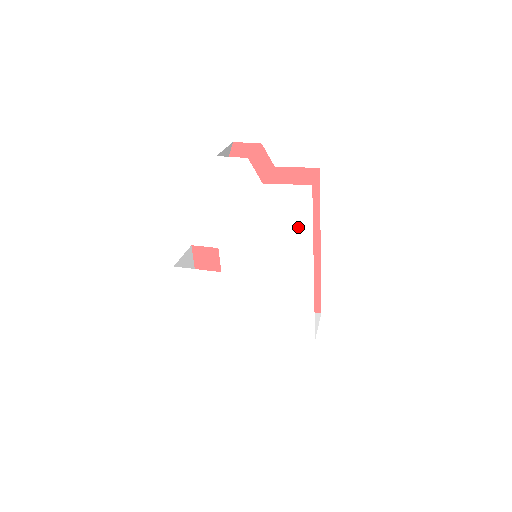
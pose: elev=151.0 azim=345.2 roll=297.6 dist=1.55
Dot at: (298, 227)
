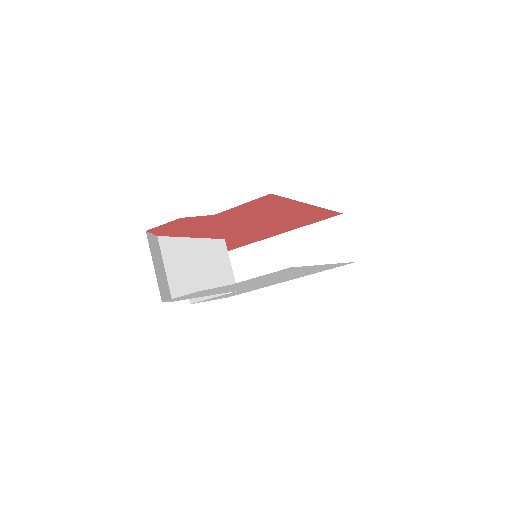
Dot at: (295, 270)
